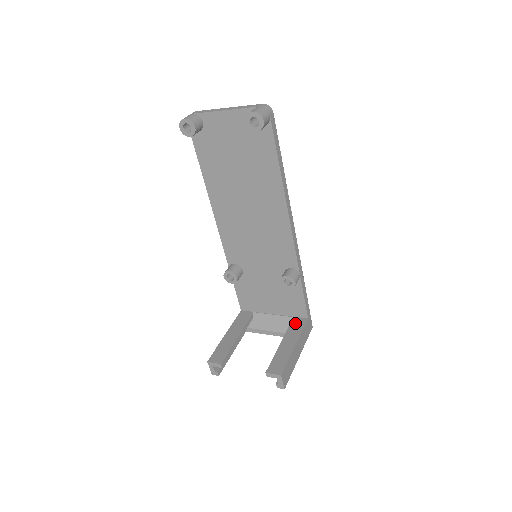
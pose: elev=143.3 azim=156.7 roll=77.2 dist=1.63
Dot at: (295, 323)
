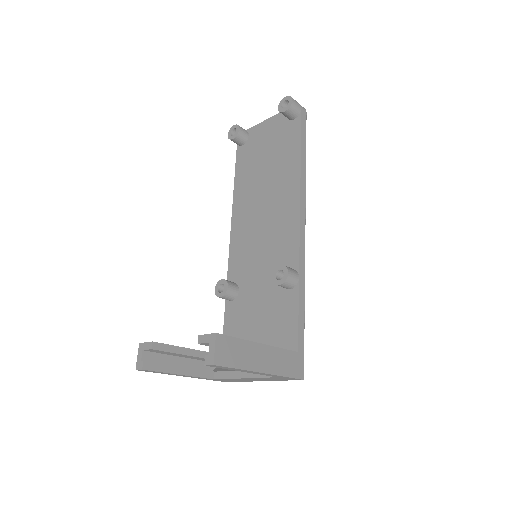
Dot at: occluded
